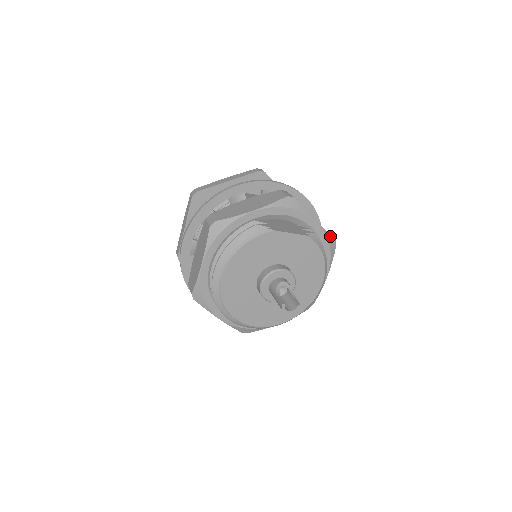
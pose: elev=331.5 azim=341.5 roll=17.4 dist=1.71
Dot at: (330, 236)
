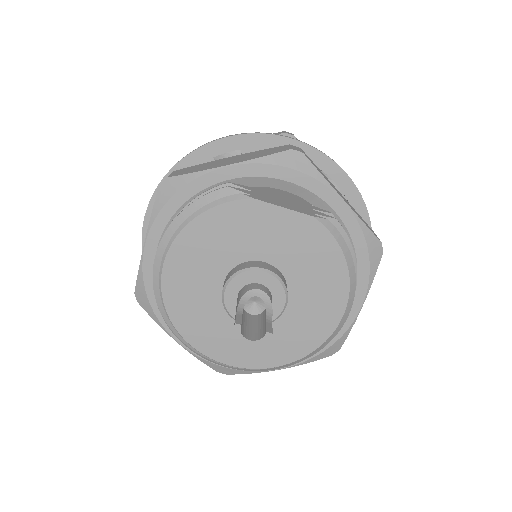
Dot at: (370, 232)
